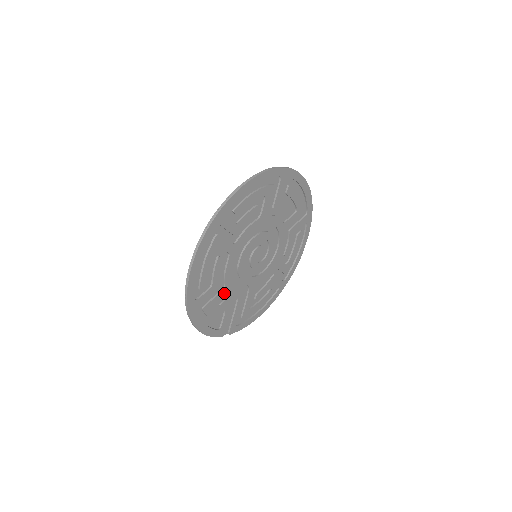
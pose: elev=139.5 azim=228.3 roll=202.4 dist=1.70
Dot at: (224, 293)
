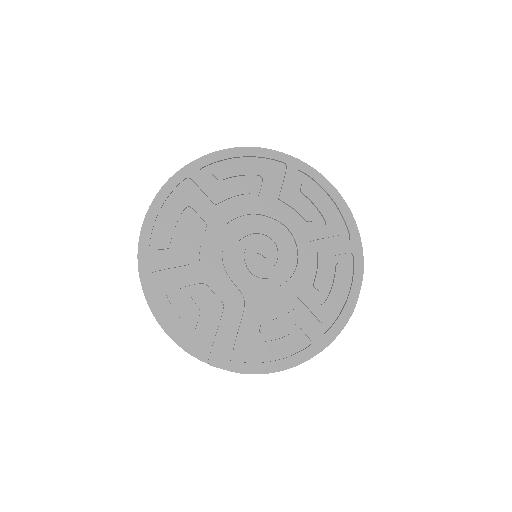
Dot at: (198, 279)
